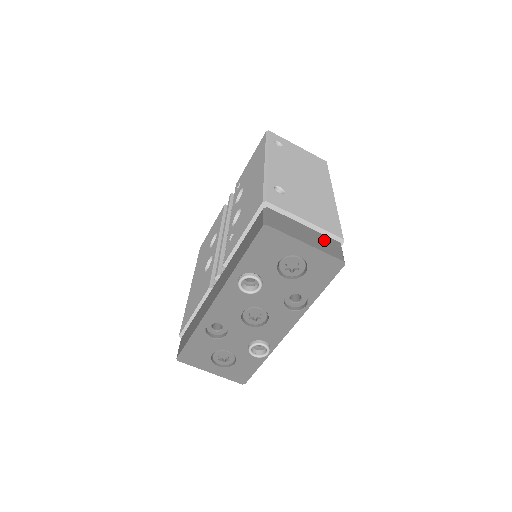
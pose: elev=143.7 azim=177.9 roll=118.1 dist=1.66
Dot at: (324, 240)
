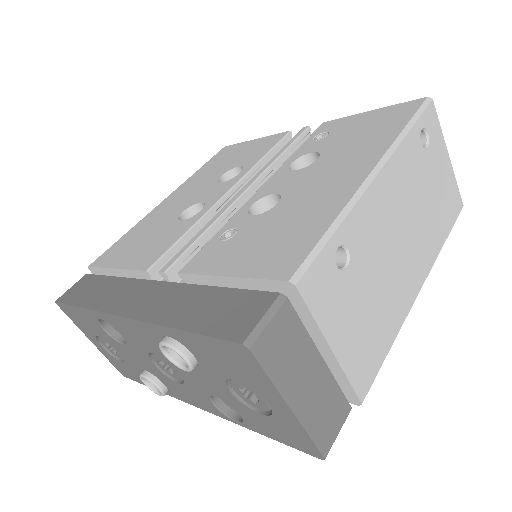
Dot at: (329, 400)
